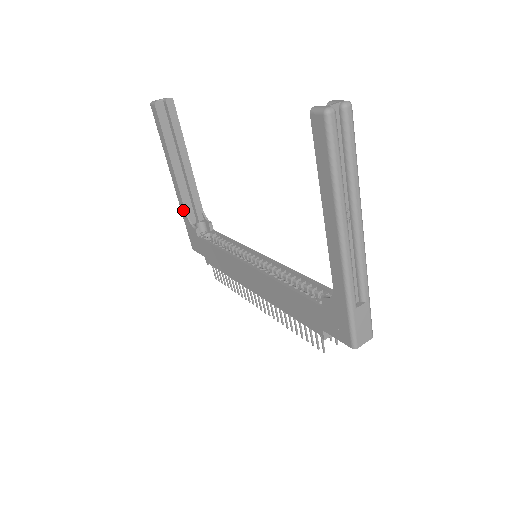
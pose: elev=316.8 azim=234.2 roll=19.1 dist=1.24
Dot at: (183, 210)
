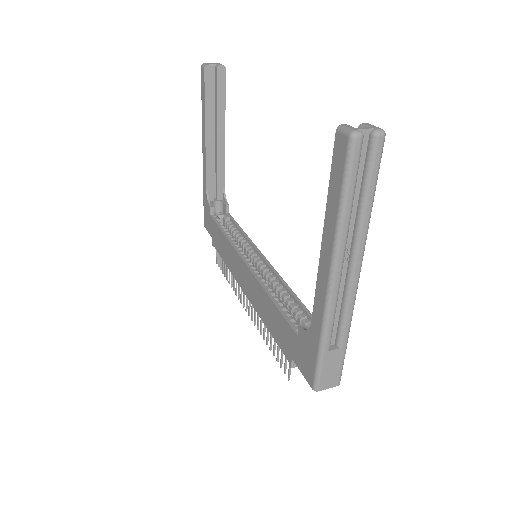
Dot at: (205, 184)
